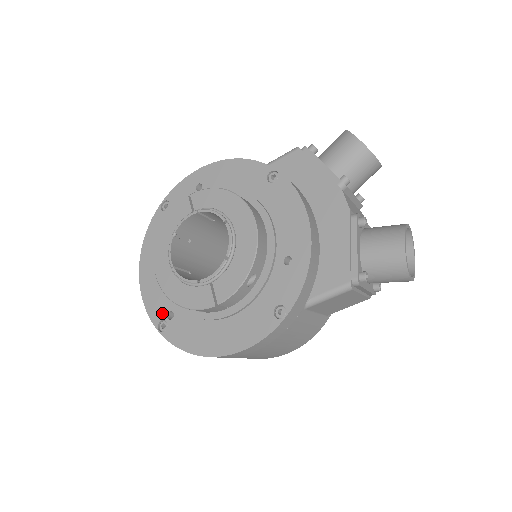
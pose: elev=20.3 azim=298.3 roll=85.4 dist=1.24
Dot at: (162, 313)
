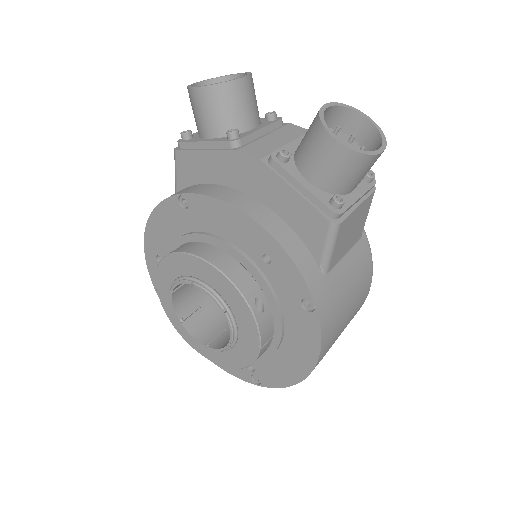
Dot at: (245, 371)
